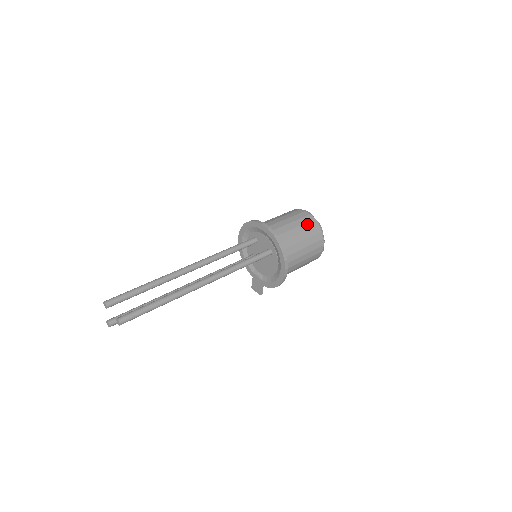
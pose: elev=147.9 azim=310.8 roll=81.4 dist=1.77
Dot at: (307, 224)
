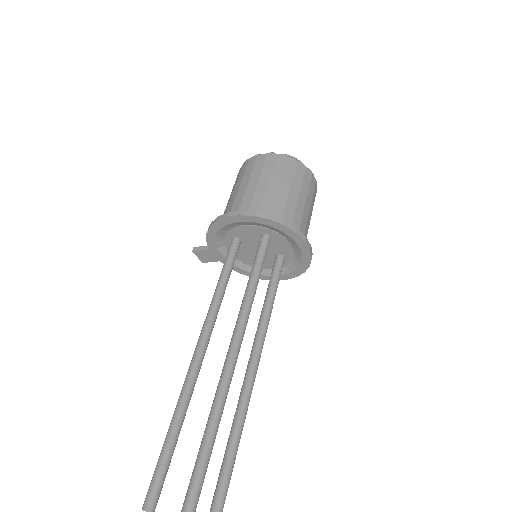
Dot at: occluded
